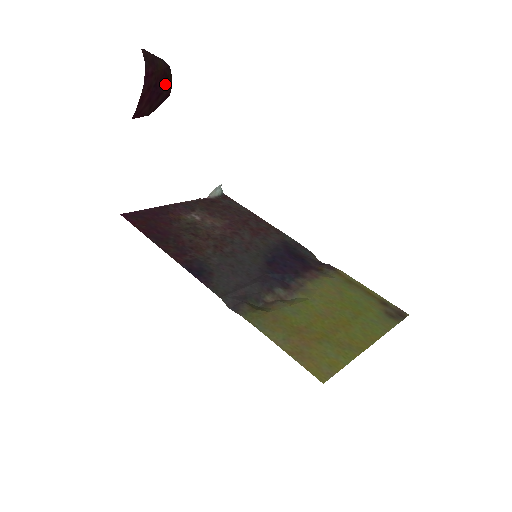
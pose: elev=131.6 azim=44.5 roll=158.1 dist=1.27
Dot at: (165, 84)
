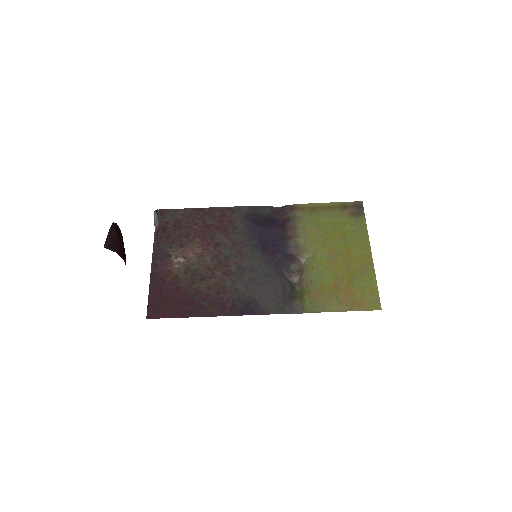
Dot at: (120, 235)
